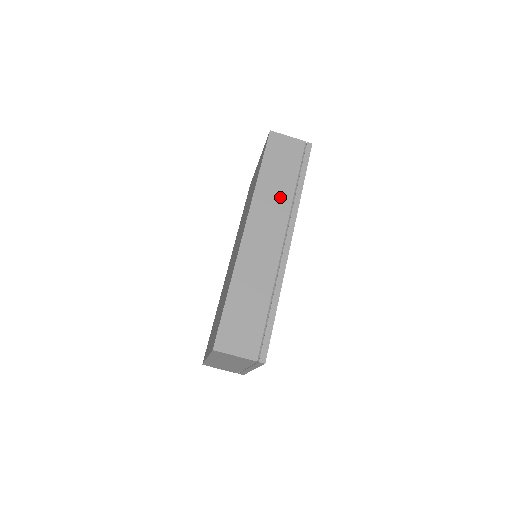
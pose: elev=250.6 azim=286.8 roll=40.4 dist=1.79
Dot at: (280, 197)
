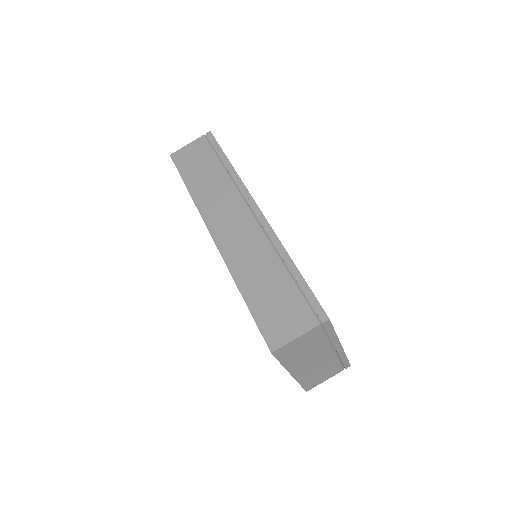
Dot at: (219, 188)
